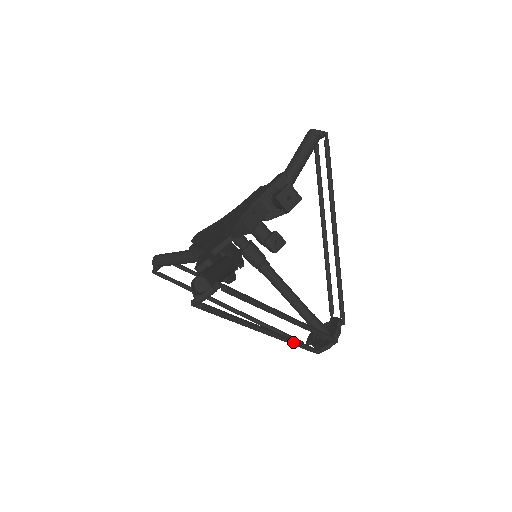
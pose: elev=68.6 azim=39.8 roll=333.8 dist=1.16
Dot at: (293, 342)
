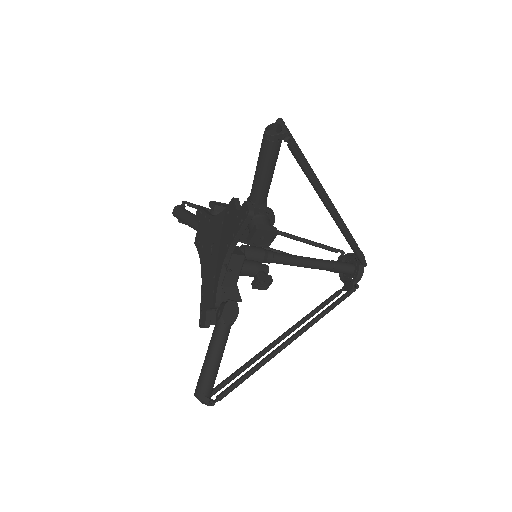
Dot at: occluded
